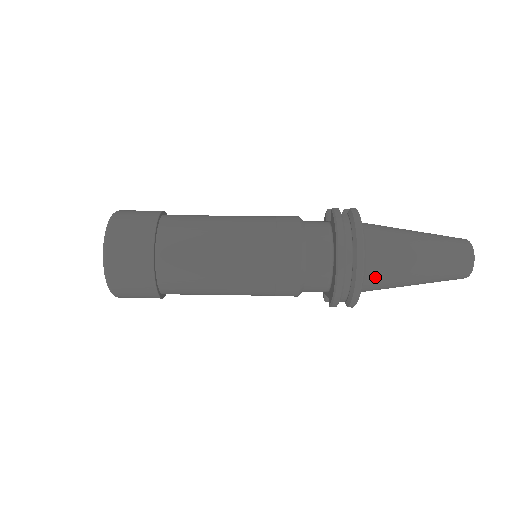
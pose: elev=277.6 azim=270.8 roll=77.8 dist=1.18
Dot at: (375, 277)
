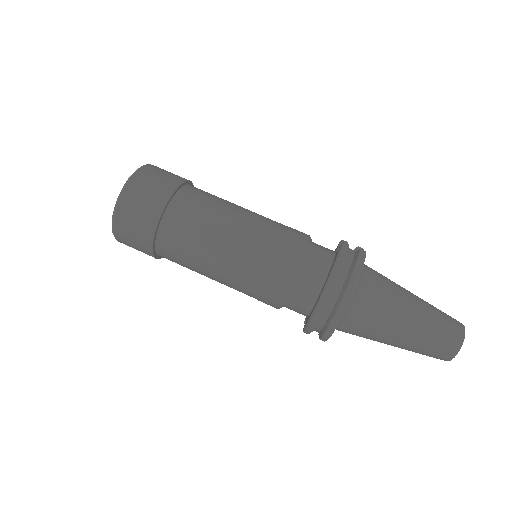
Dot at: (355, 323)
